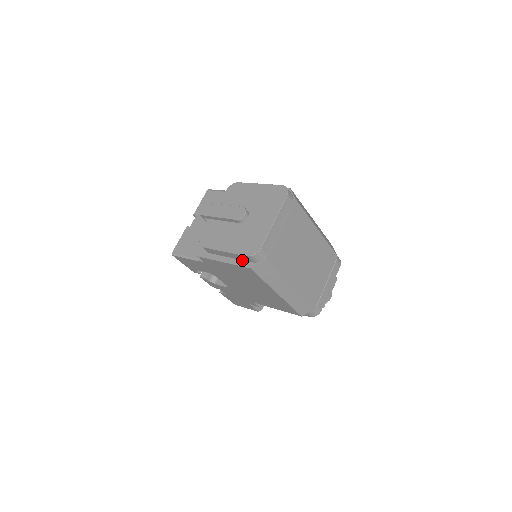
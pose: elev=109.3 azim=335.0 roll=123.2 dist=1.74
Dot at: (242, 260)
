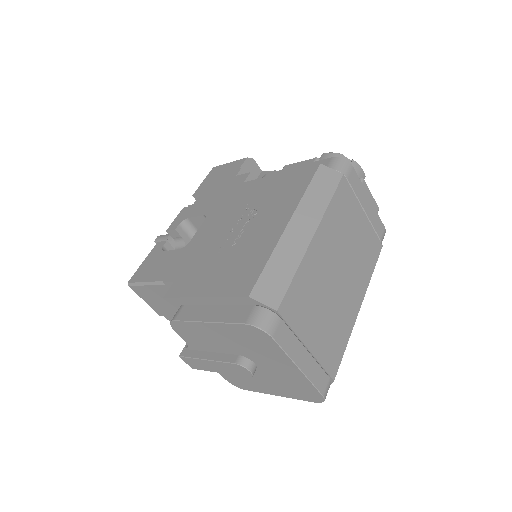
Dot at: occluded
